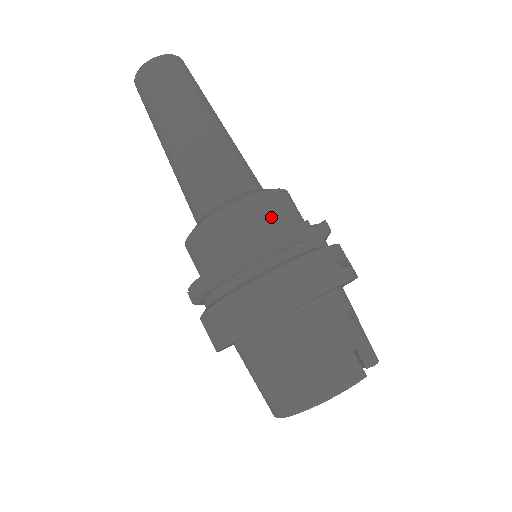
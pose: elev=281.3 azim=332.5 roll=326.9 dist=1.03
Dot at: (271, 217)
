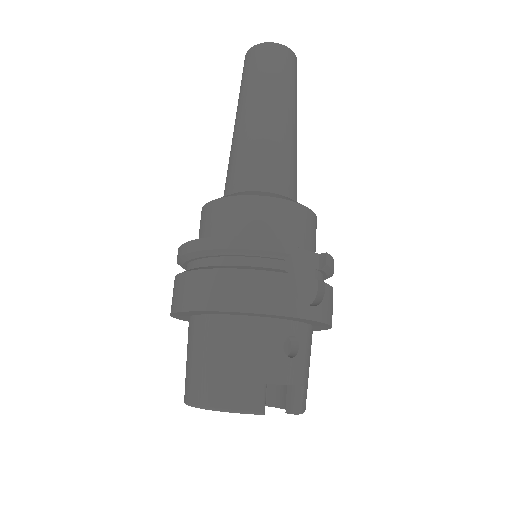
Dot at: (264, 223)
